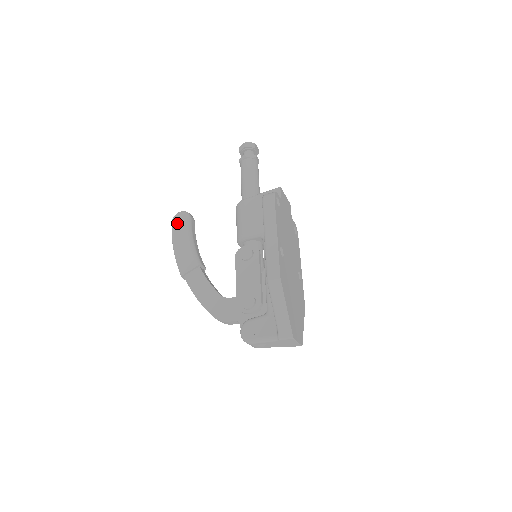
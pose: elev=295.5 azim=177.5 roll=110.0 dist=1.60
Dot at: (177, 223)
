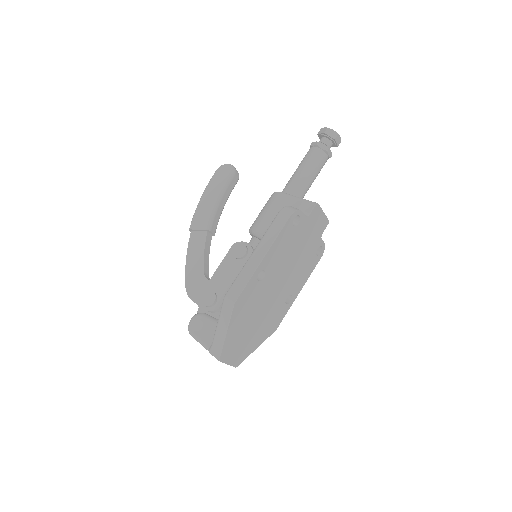
Dot at: (219, 174)
